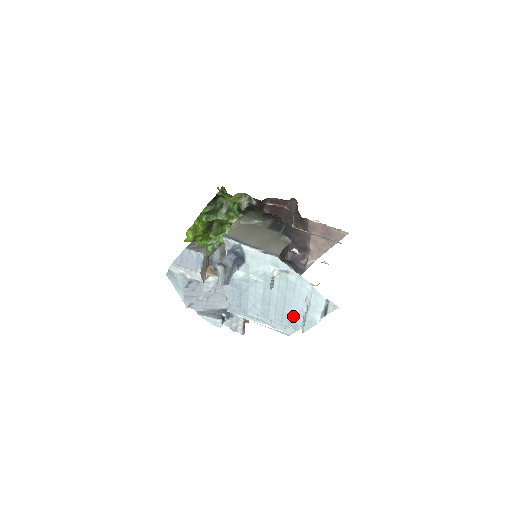
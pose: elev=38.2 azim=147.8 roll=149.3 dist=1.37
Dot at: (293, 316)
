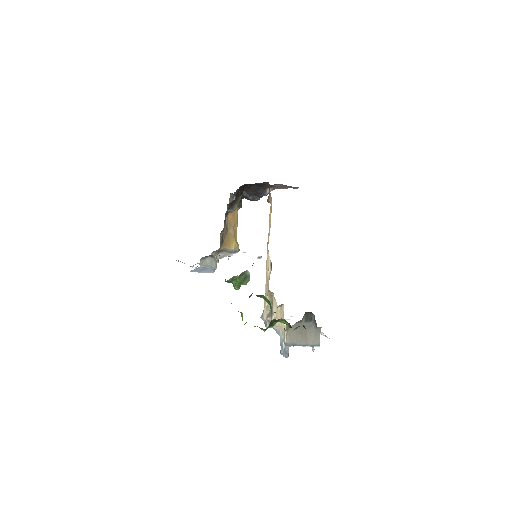
Dot at: occluded
